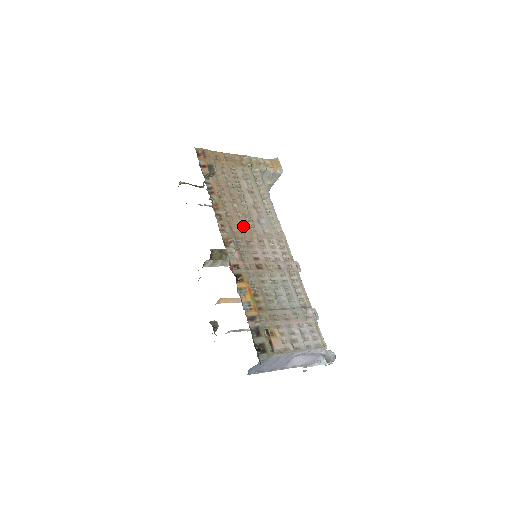
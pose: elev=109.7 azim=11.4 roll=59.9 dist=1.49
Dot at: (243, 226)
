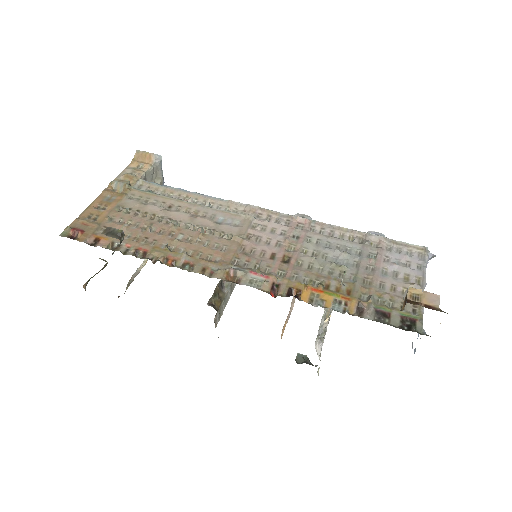
Dot at: (216, 245)
